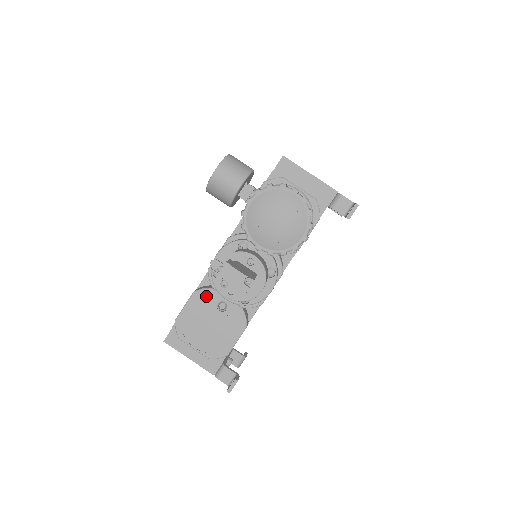
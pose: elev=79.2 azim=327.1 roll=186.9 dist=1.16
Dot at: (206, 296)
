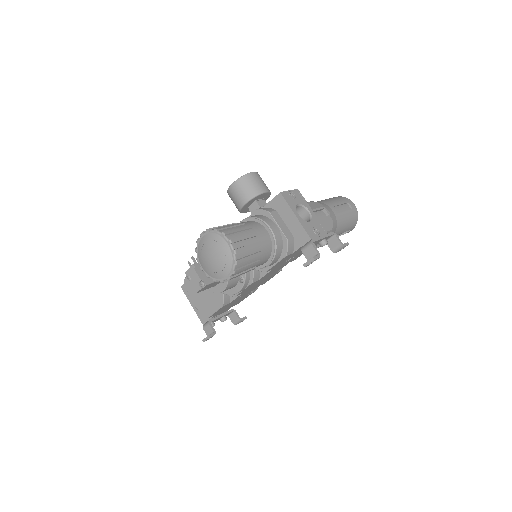
Dot at: occluded
